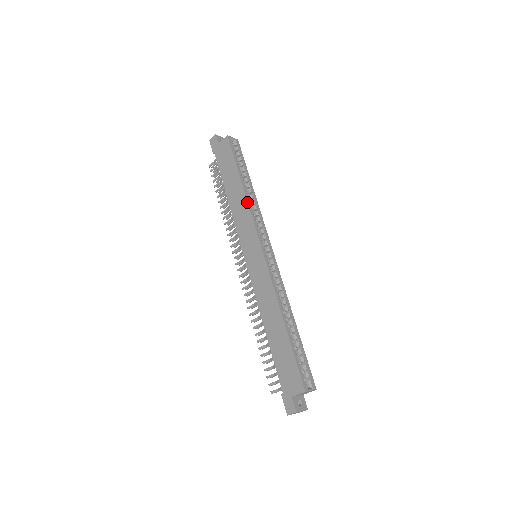
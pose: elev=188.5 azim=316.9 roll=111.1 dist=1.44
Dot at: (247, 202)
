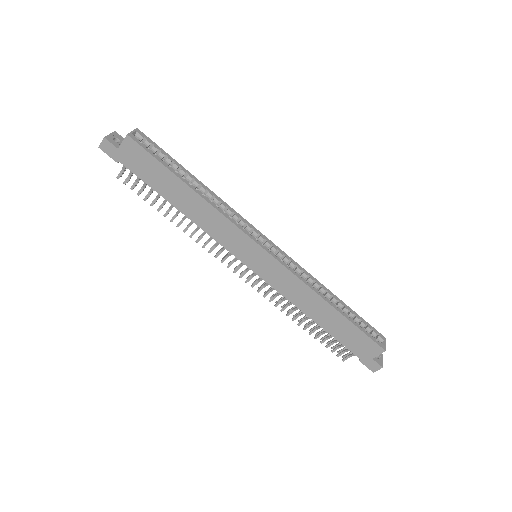
Dot at: (215, 209)
